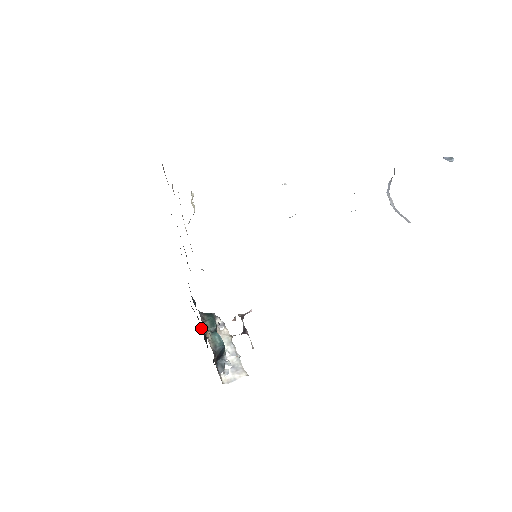
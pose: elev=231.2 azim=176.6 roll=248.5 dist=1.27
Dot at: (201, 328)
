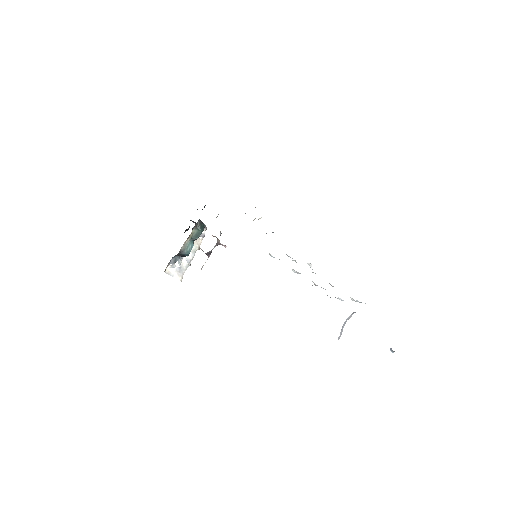
Dot at: (191, 220)
